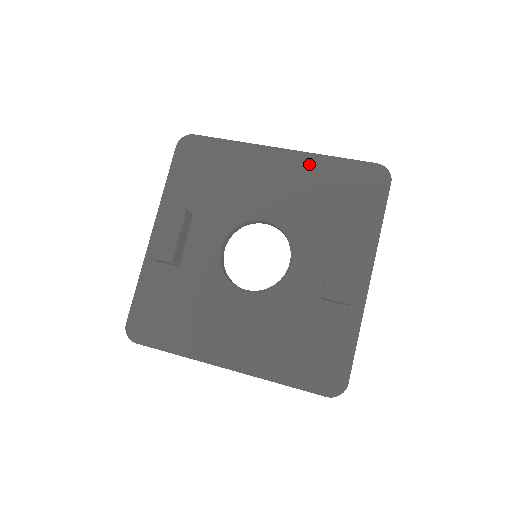
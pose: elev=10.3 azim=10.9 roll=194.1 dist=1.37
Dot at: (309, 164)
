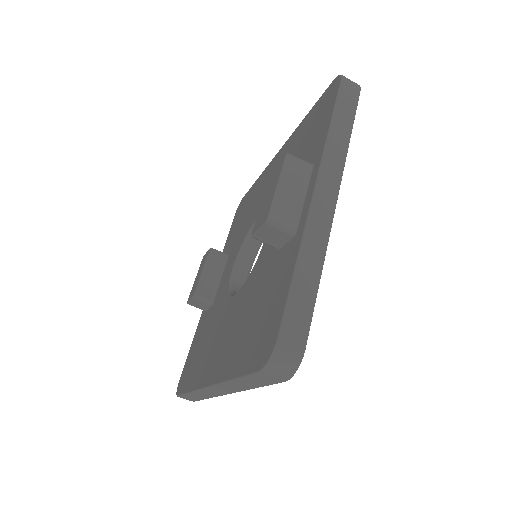
Dot at: (291, 141)
